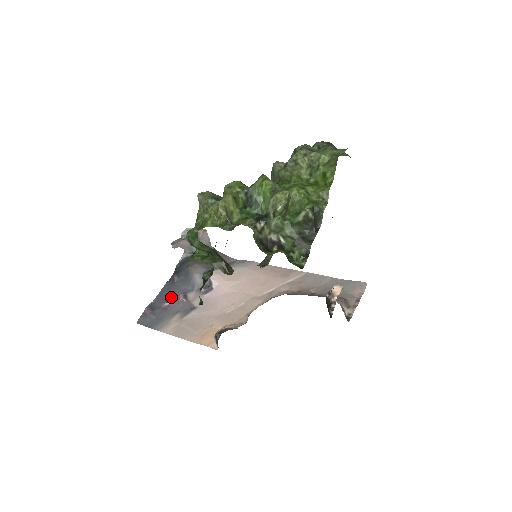
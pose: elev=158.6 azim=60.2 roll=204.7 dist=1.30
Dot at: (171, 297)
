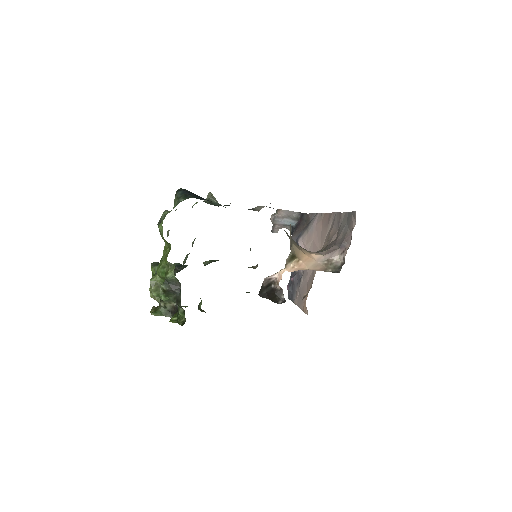
Dot at: occluded
